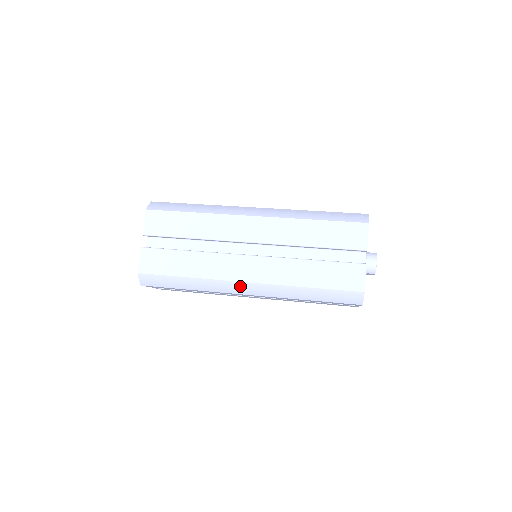
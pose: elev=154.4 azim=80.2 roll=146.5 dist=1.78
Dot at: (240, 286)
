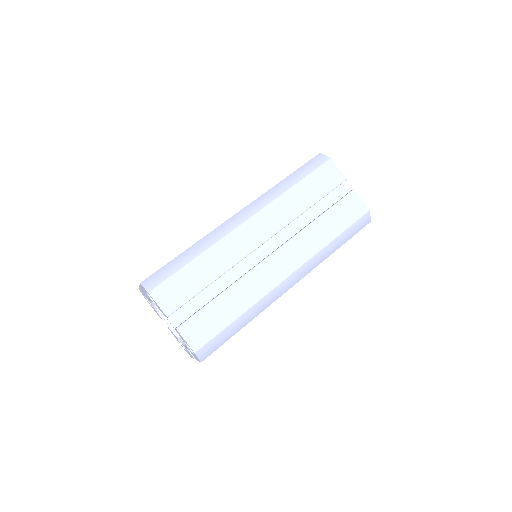
Dot at: (285, 284)
